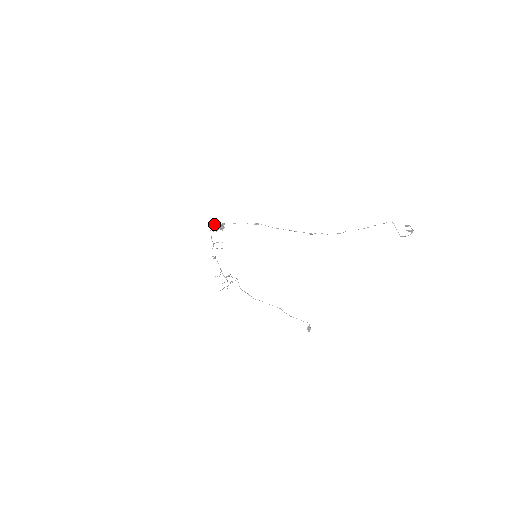
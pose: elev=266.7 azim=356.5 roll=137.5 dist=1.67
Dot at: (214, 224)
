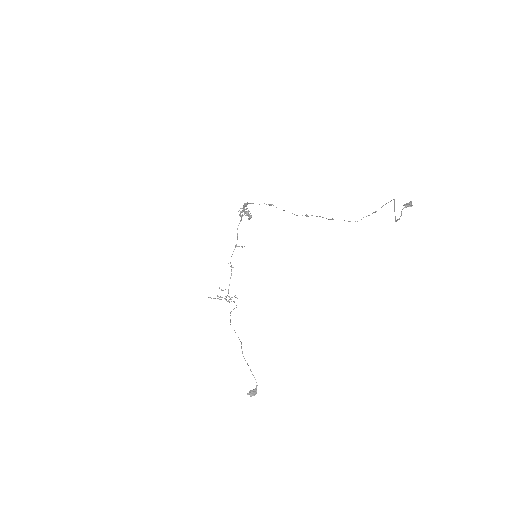
Dot at: (244, 209)
